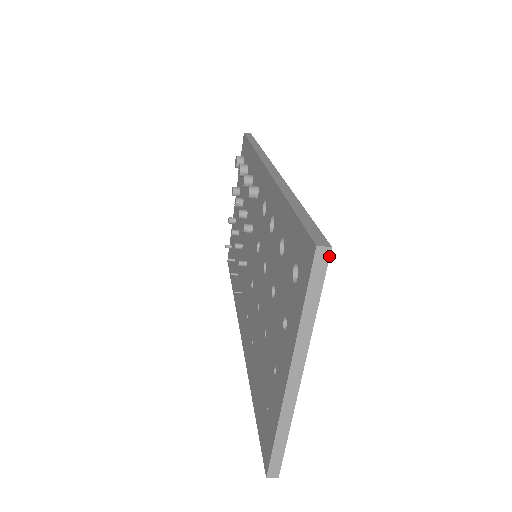
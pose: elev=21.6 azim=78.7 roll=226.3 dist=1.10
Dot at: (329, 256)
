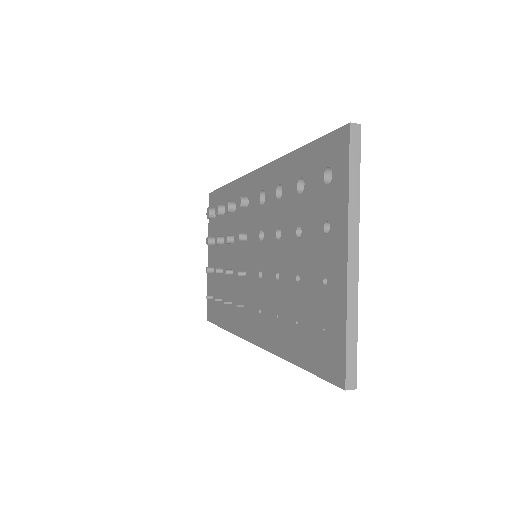
Dot at: (360, 132)
